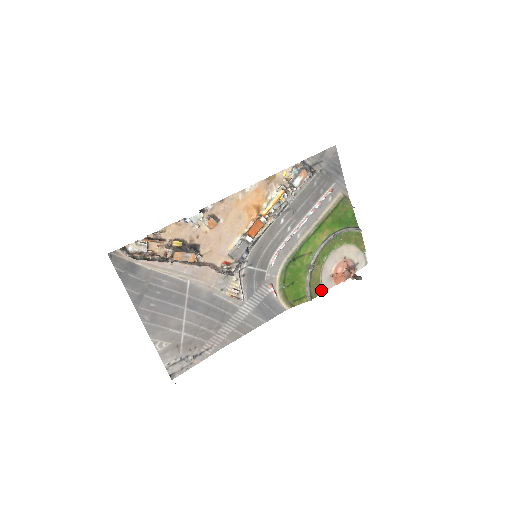
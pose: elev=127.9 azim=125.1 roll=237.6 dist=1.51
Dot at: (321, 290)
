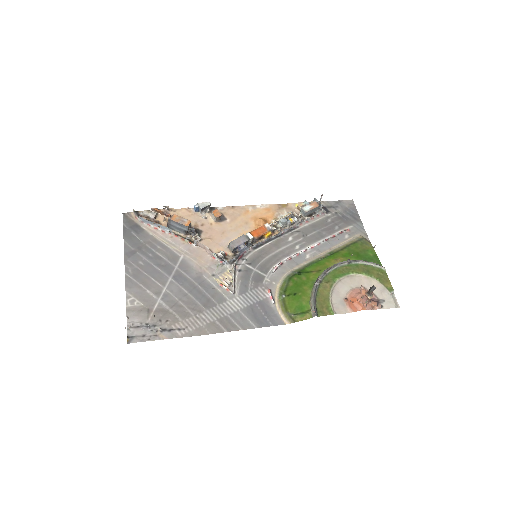
Dot at: (330, 310)
